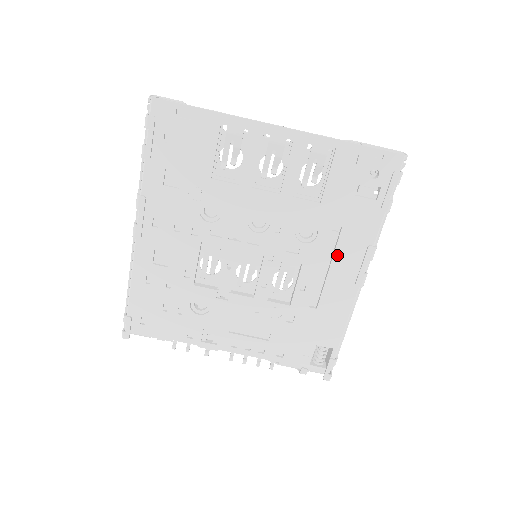
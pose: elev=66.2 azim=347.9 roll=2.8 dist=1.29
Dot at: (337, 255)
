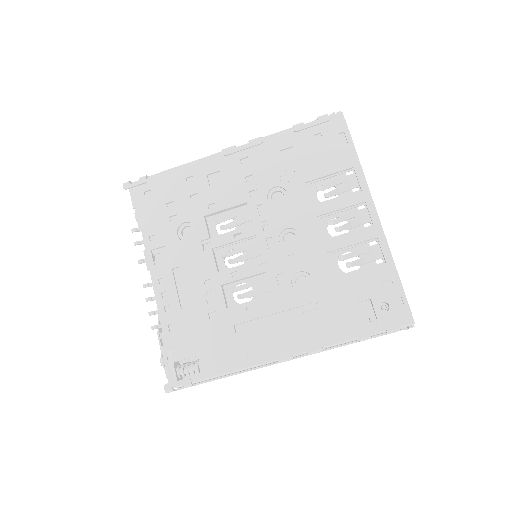
Dot at: (297, 320)
